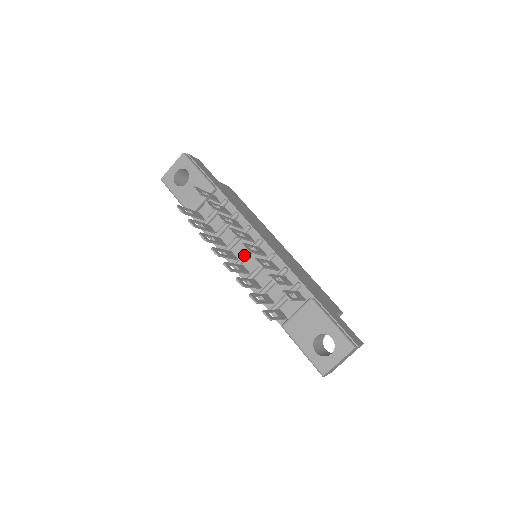
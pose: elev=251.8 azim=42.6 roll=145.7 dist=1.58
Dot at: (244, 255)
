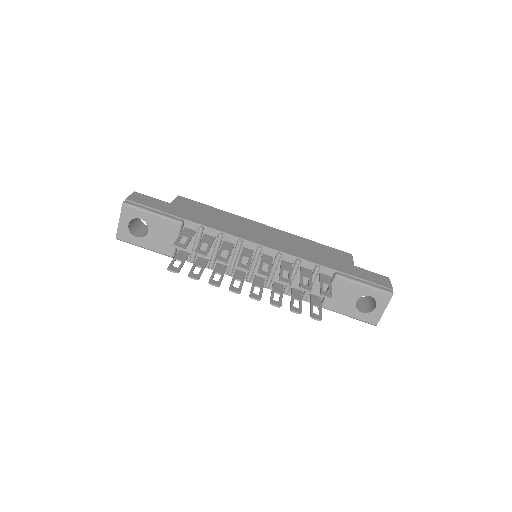
Dot at: (252, 268)
